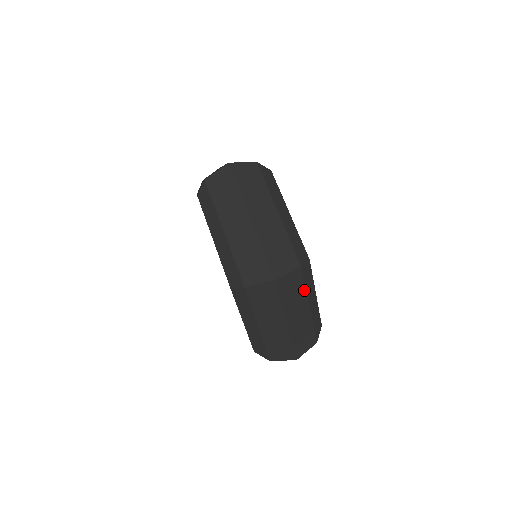
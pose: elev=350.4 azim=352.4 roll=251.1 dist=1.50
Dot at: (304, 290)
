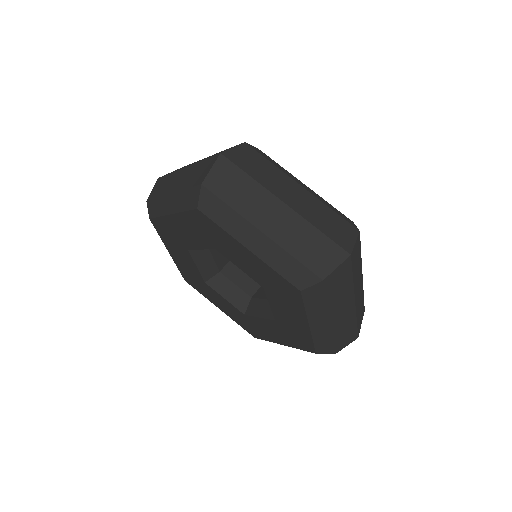
Dot at: (272, 166)
